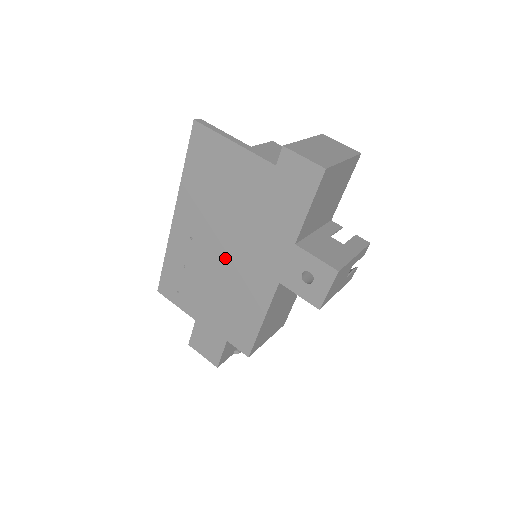
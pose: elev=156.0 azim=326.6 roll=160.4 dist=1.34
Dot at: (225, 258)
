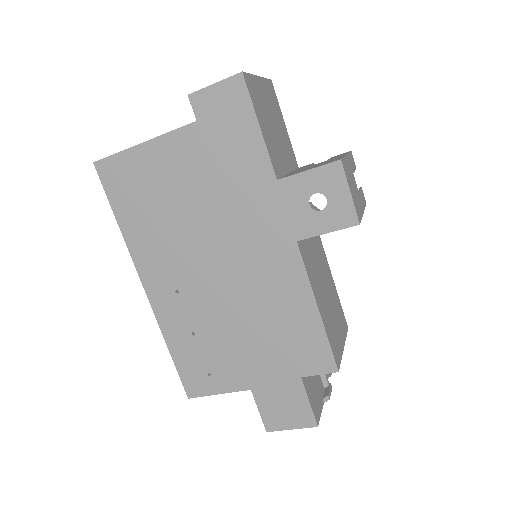
Dot at: (225, 276)
